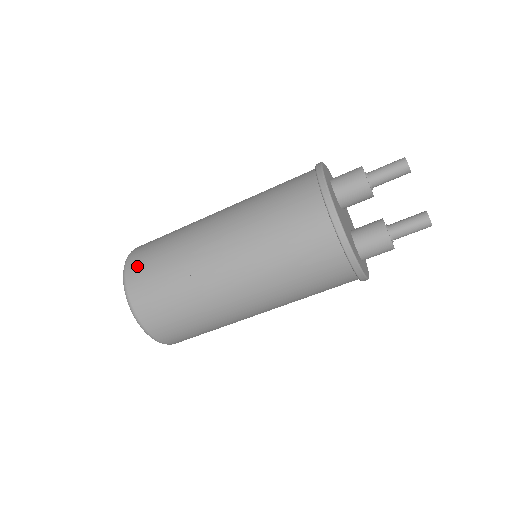
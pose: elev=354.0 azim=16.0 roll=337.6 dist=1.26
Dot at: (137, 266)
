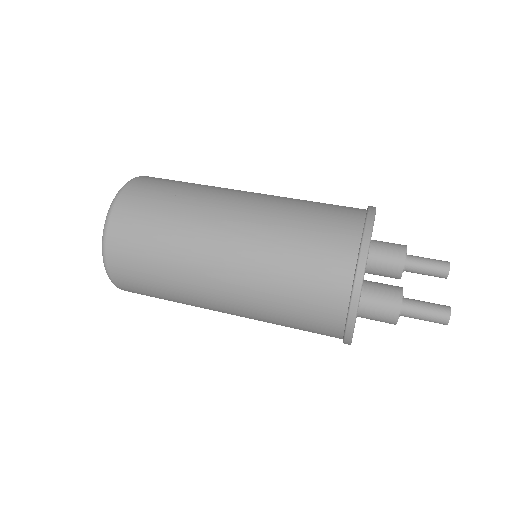
Dot at: (160, 178)
